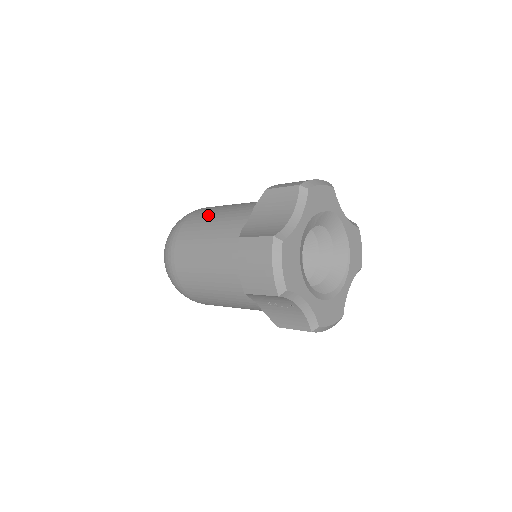
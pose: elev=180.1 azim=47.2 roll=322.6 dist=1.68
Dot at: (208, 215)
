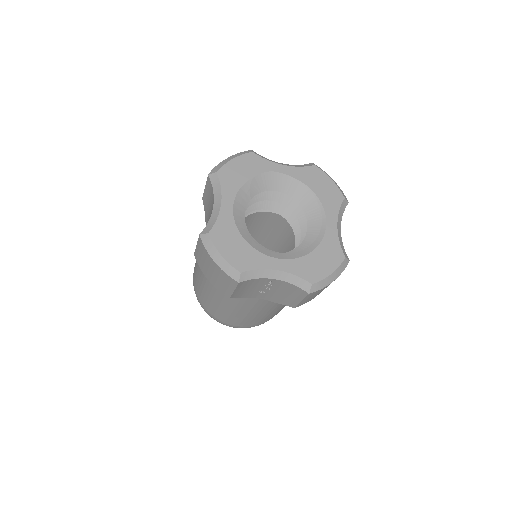
Dot at: occluded
